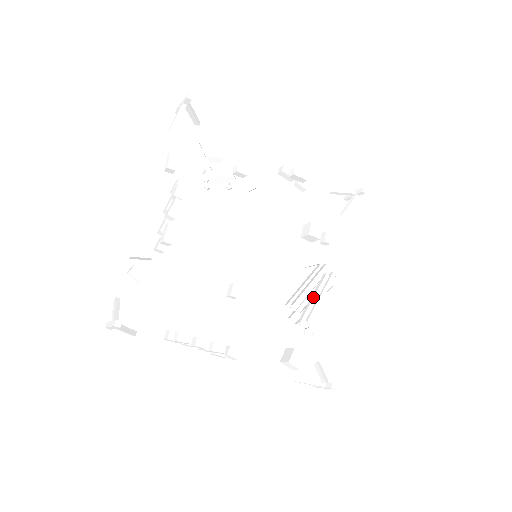
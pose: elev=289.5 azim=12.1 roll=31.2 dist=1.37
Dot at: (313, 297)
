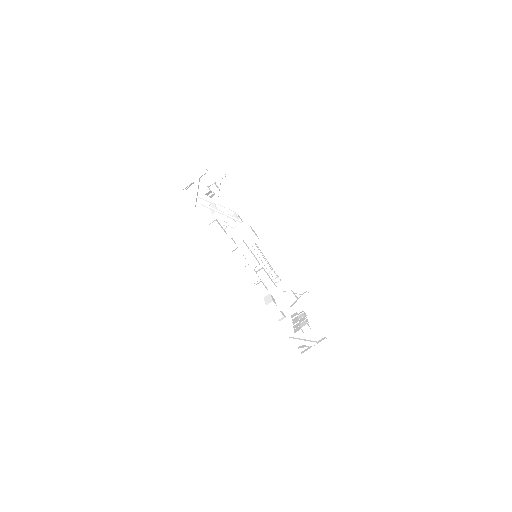
Dot at: (265, 258)
